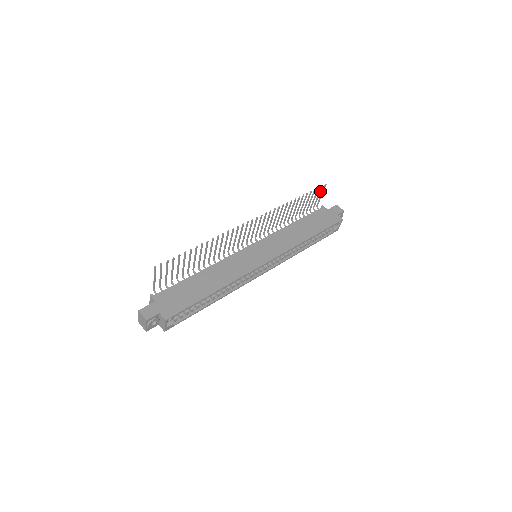
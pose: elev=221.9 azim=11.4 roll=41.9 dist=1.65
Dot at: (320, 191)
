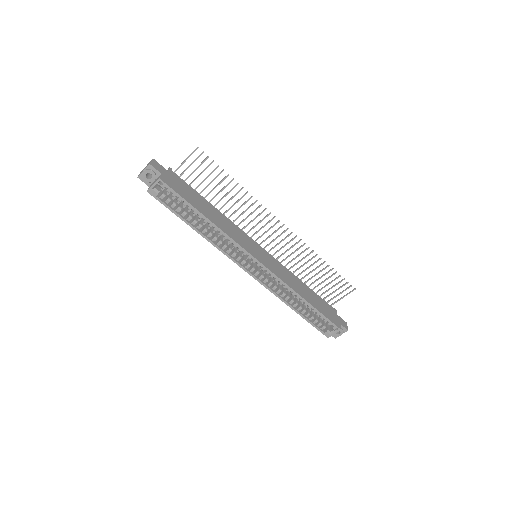
Dot at: (346, 289)
